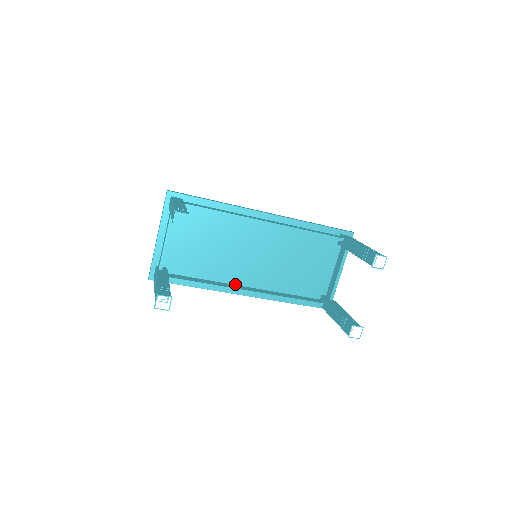
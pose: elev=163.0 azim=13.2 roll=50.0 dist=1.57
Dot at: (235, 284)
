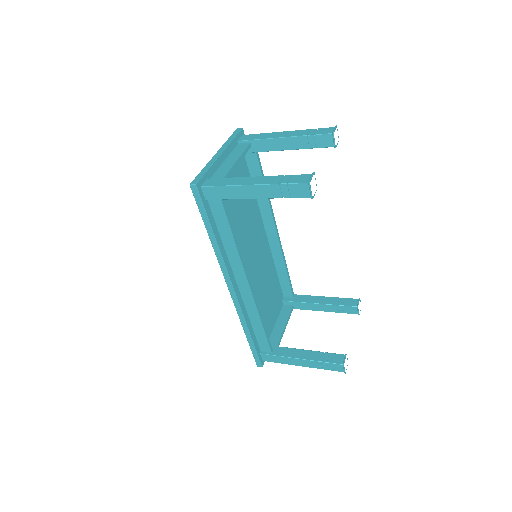
Dot at: occluded
